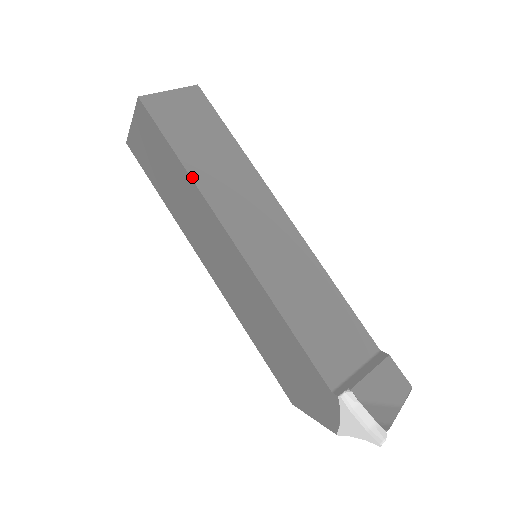
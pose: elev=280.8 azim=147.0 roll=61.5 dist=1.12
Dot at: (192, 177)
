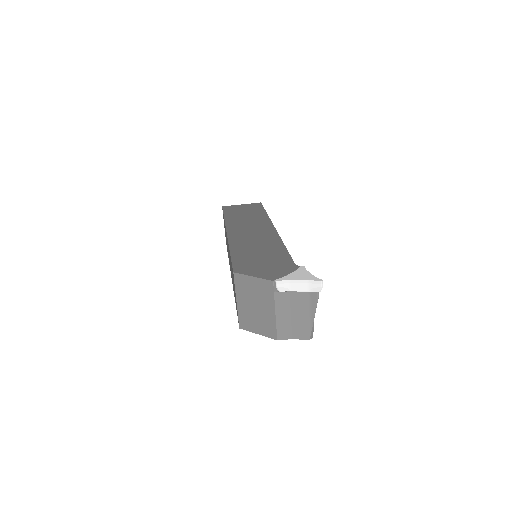
Dot at: (268, 216)
